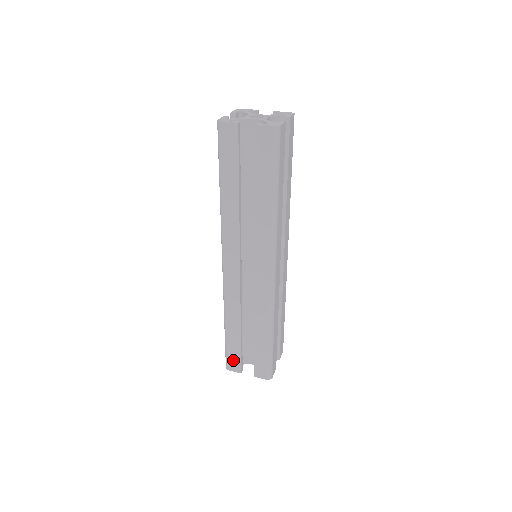
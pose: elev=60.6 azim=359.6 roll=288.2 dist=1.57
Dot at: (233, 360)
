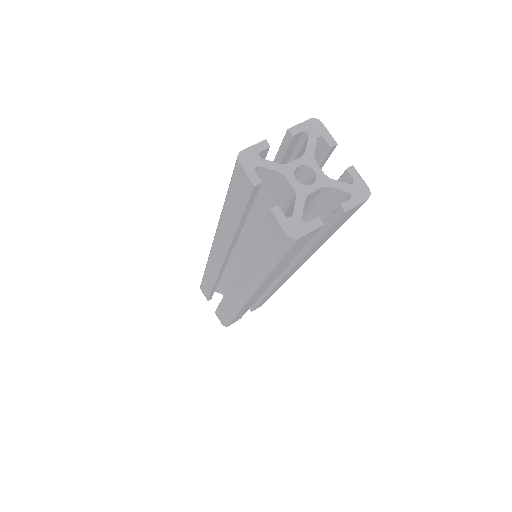
Dot at: (205, 290)
